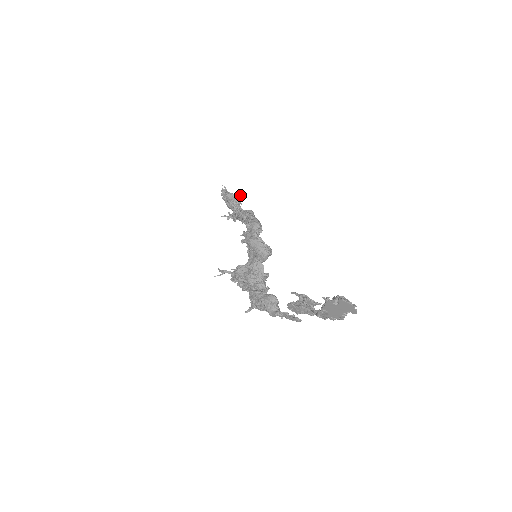
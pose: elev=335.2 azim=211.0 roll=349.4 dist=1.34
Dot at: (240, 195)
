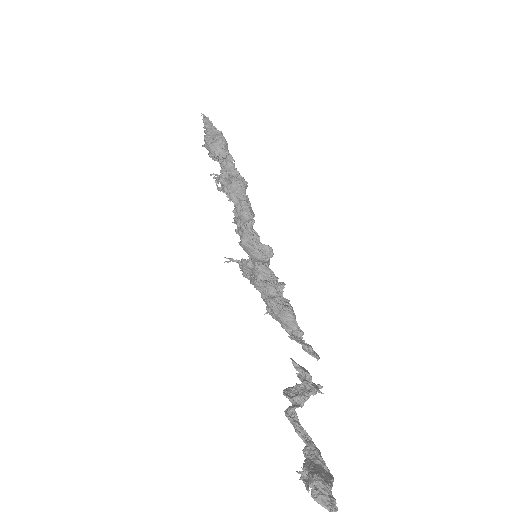
Dot at: (222, 141)
